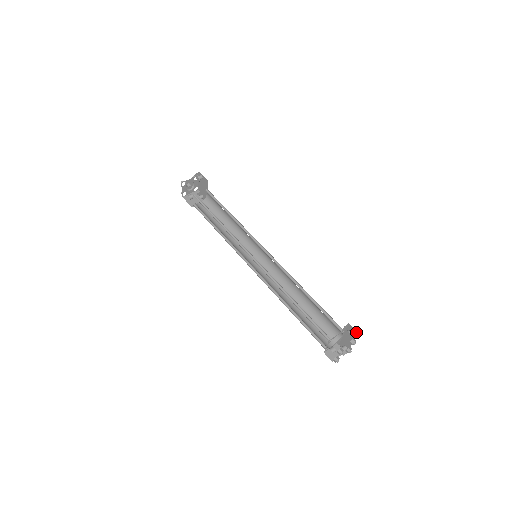
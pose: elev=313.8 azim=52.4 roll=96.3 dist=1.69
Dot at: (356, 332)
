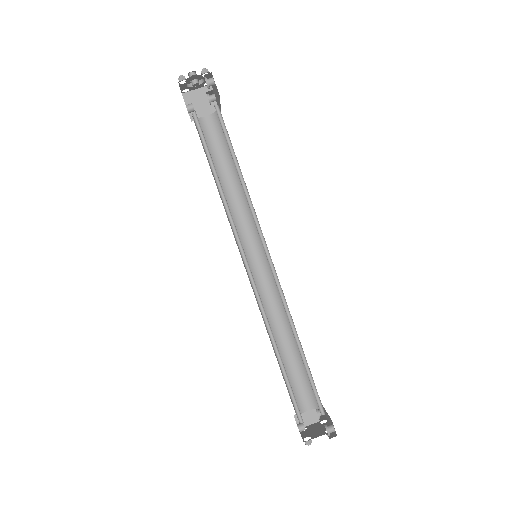
Dot at: occluded
